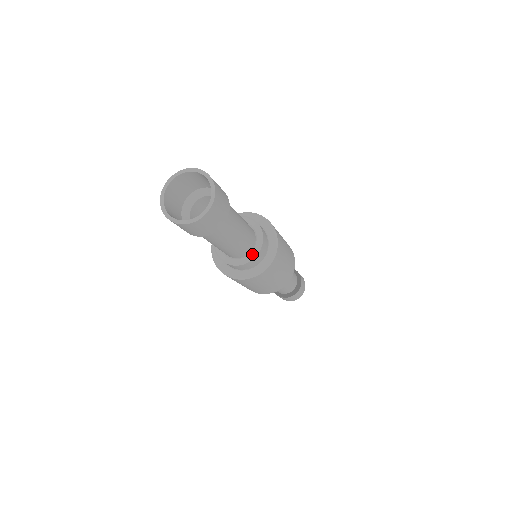
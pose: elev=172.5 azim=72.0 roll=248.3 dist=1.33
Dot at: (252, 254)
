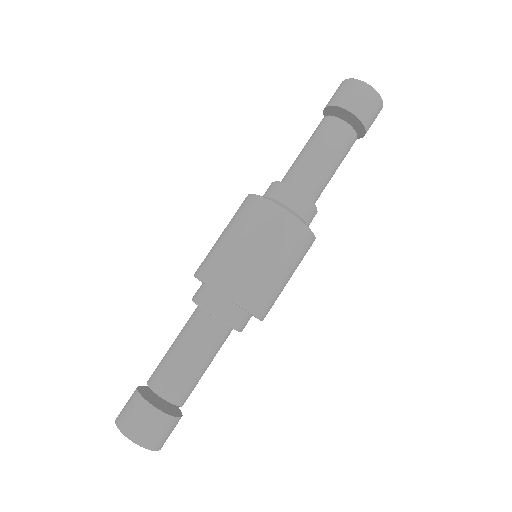
Dot at: occluded
